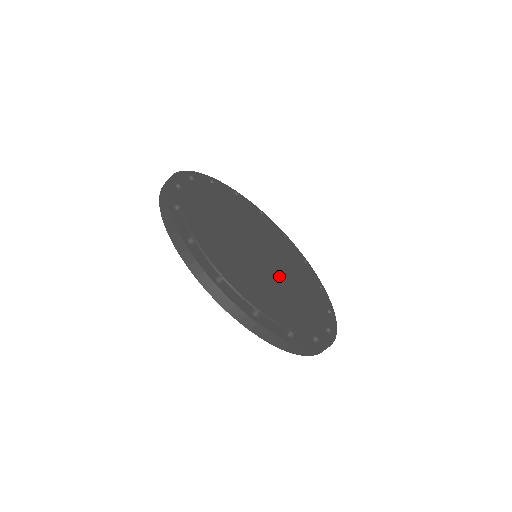
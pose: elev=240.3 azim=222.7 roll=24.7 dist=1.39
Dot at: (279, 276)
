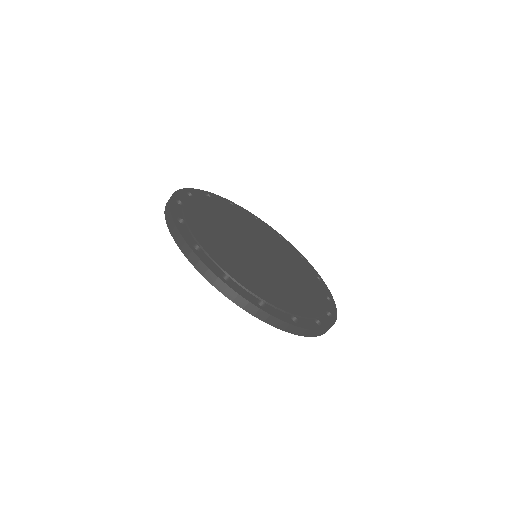
Dot at: (280, 263)
